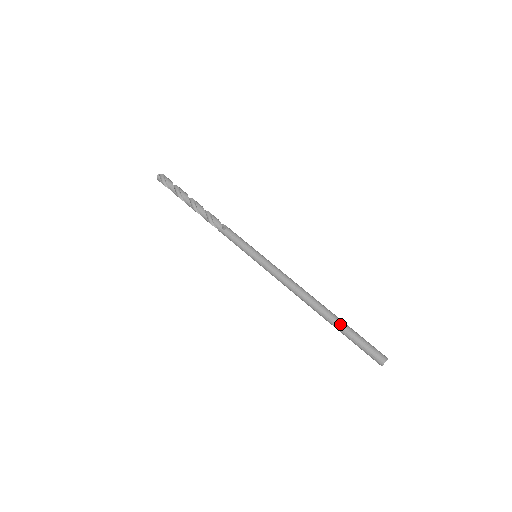
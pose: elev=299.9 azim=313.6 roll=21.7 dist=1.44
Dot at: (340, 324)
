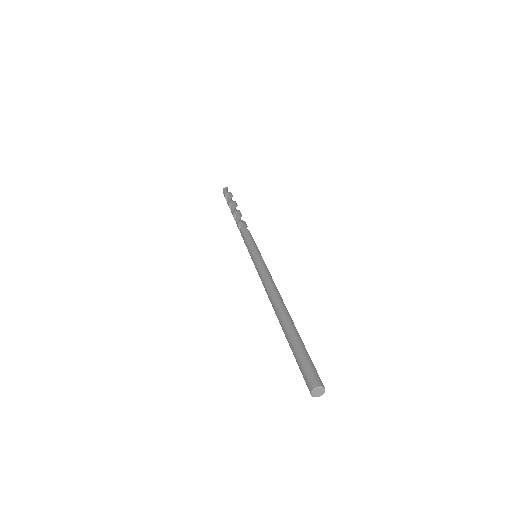
Dot at: (297, 331)
